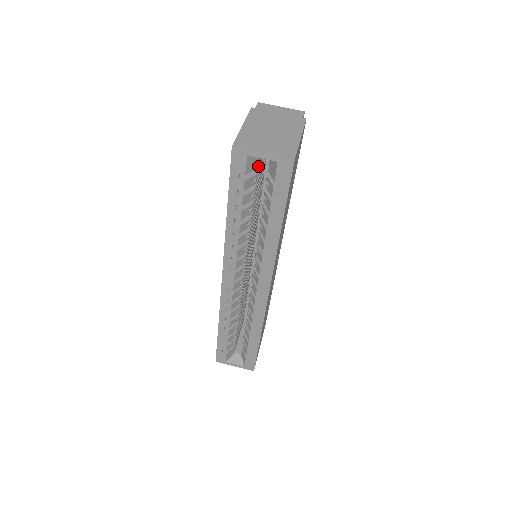
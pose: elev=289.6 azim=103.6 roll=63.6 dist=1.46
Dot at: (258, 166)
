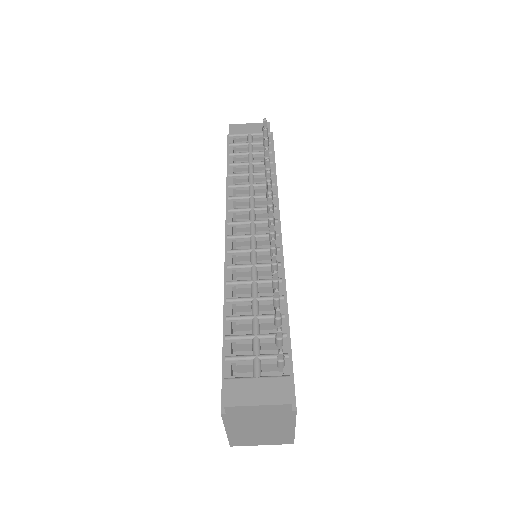
Dot at: occluded
